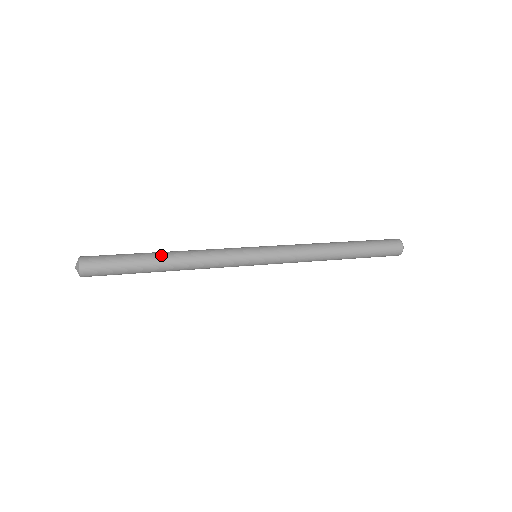
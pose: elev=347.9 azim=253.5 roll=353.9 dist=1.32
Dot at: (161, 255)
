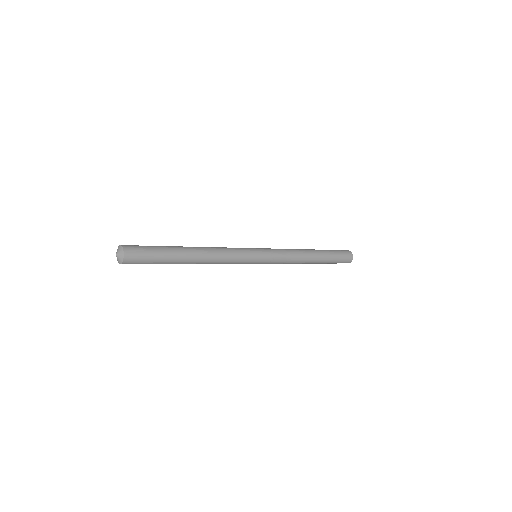
Dot at: occluded
